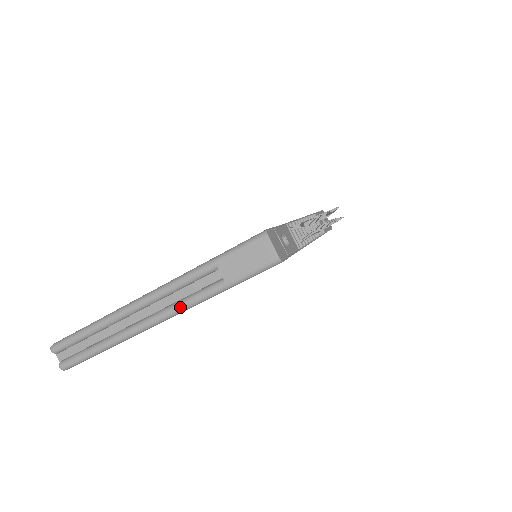
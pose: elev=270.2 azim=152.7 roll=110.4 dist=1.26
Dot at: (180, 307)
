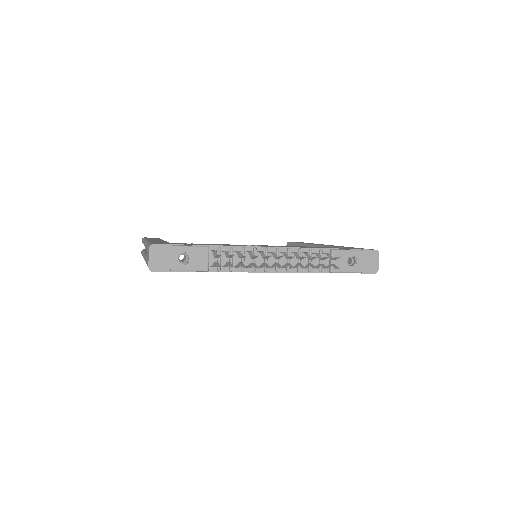
Dot at: occluded
